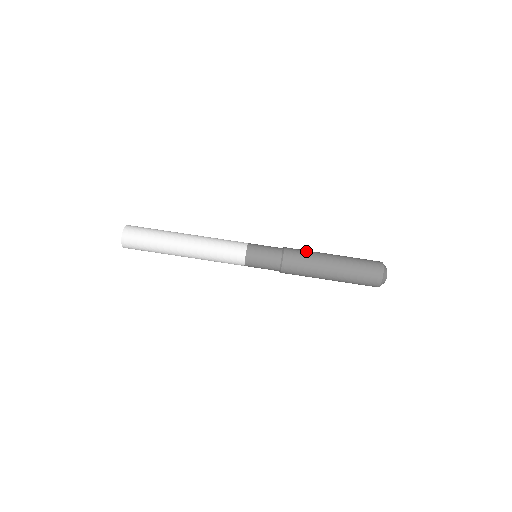
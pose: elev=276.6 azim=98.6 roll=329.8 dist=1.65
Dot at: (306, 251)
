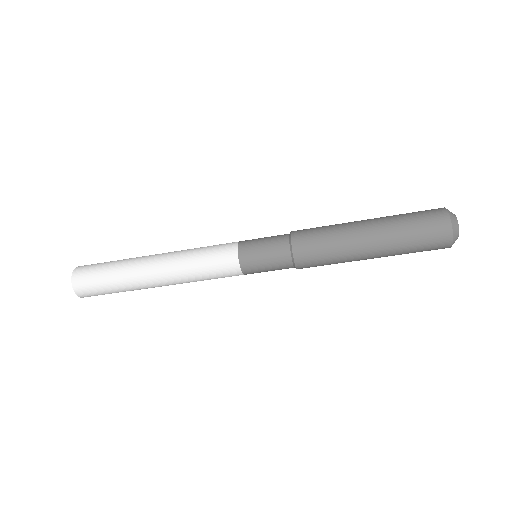
Dot at: (327, 253)
